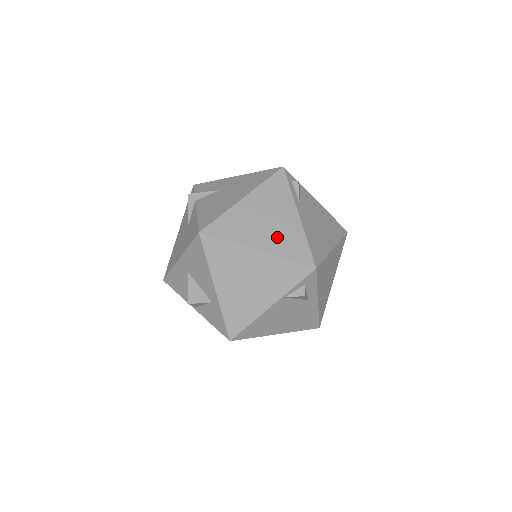
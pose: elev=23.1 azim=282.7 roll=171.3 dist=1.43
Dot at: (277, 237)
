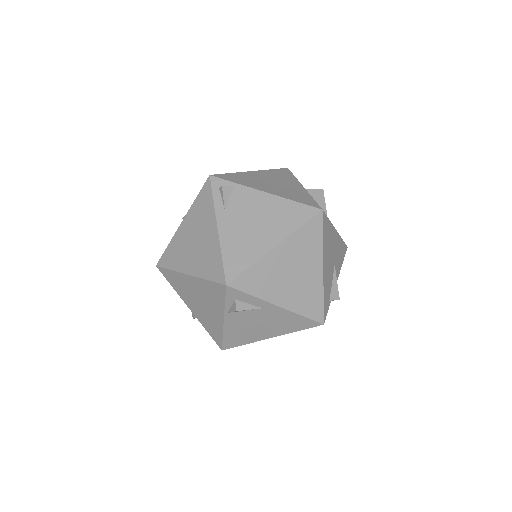
Dot at: (201, 257)
